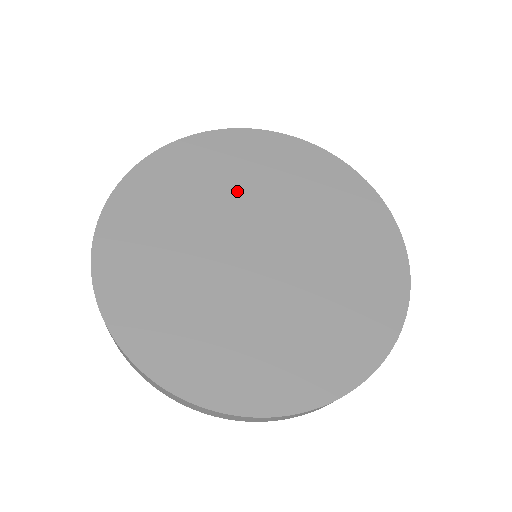
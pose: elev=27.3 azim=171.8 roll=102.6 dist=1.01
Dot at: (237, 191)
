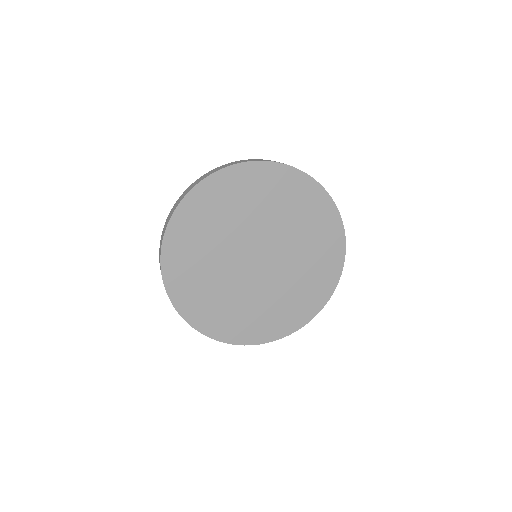
Dot at: (261, 215)
